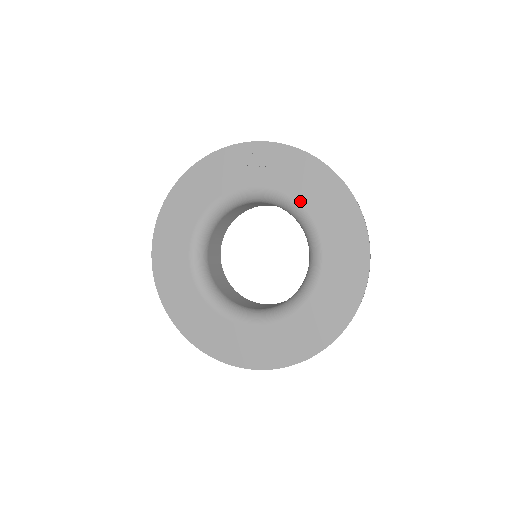
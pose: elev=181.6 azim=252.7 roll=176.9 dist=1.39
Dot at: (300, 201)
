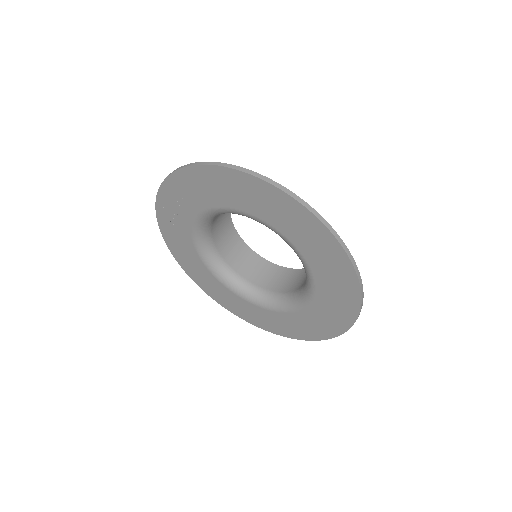
Dot at: (218, 205)
